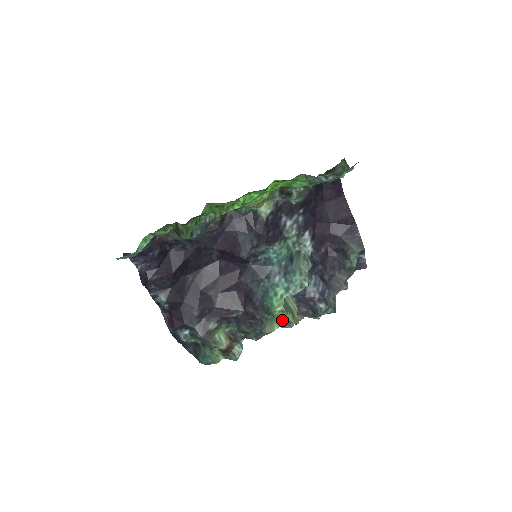
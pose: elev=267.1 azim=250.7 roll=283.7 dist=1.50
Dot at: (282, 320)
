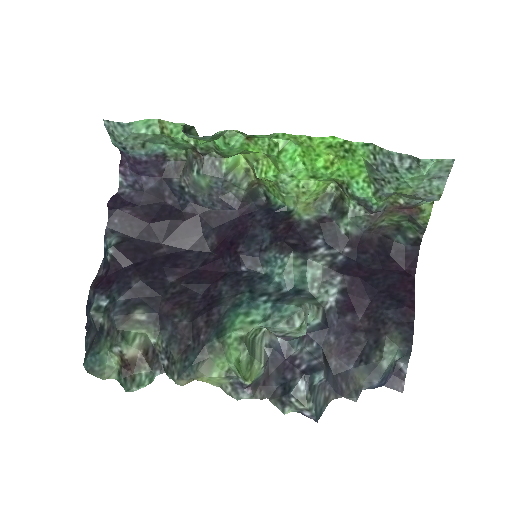
Dot at: (231, 364)
